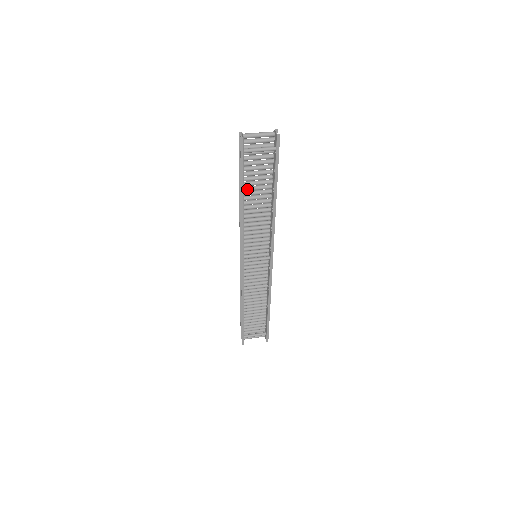
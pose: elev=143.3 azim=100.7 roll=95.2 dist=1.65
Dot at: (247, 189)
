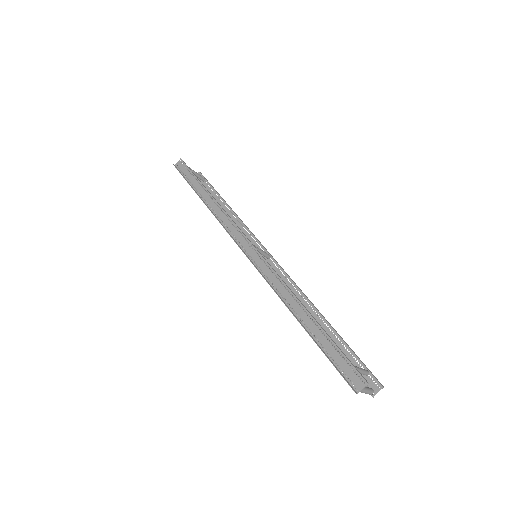
Dot at: occluded
